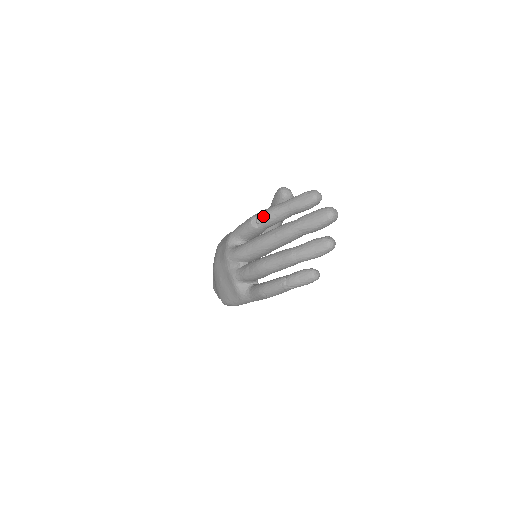
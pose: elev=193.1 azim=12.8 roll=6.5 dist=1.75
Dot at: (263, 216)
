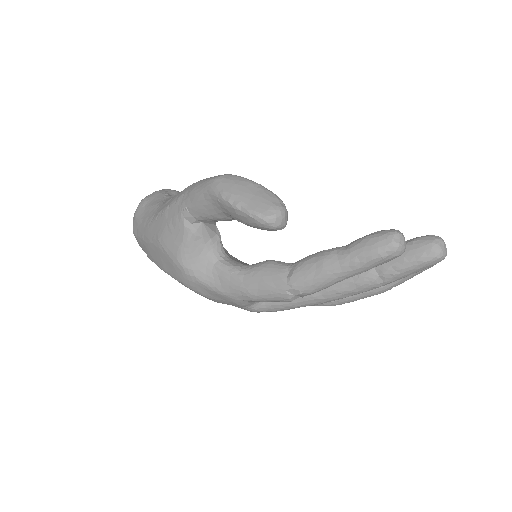
Dot at: occluded
